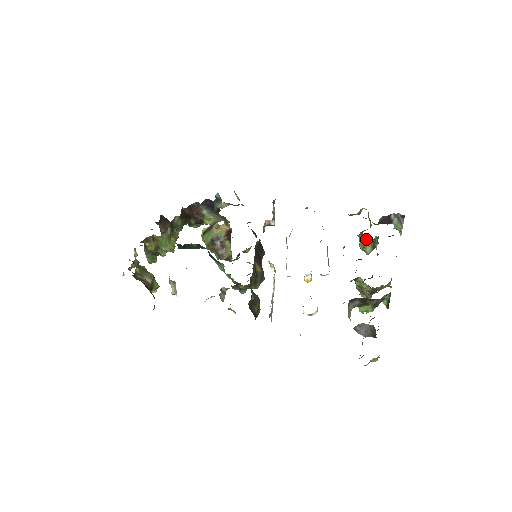
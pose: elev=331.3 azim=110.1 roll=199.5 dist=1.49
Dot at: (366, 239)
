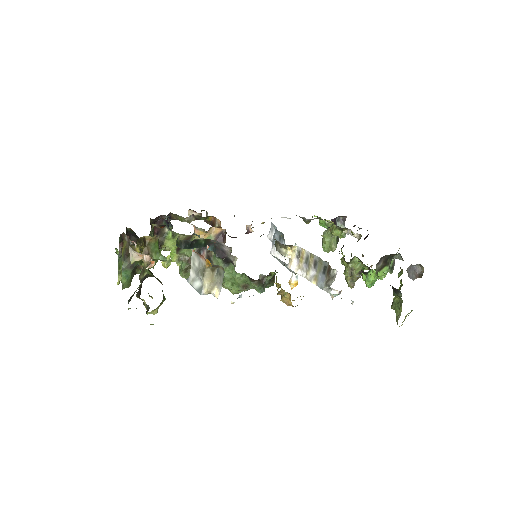
Dot at: (340, 229)
